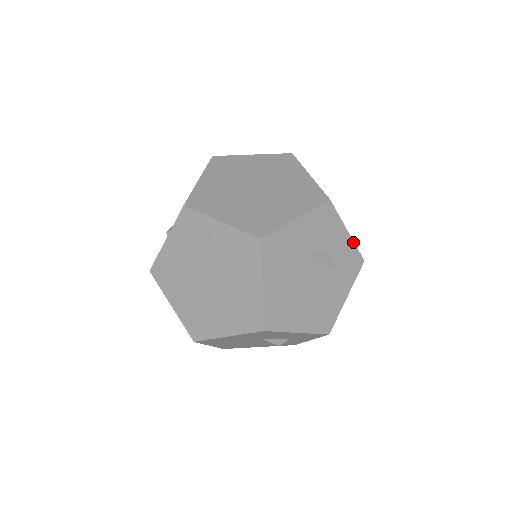
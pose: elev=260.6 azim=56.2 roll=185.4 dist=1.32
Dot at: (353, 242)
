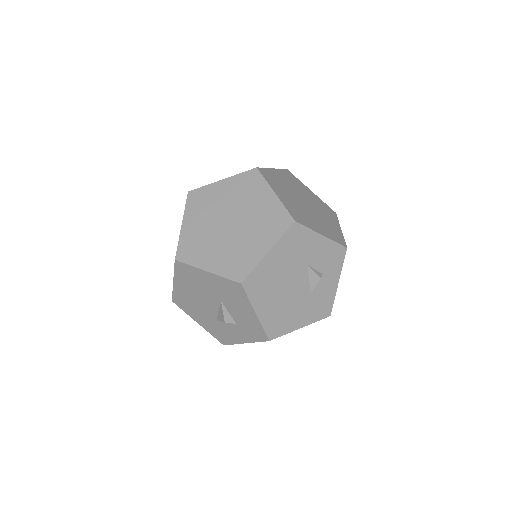
Dot at: (335, 294)
